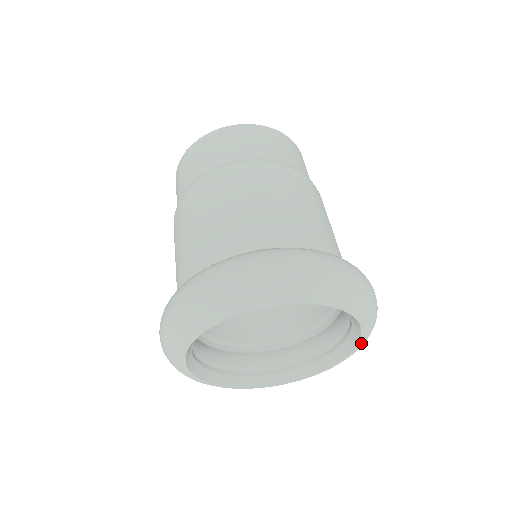
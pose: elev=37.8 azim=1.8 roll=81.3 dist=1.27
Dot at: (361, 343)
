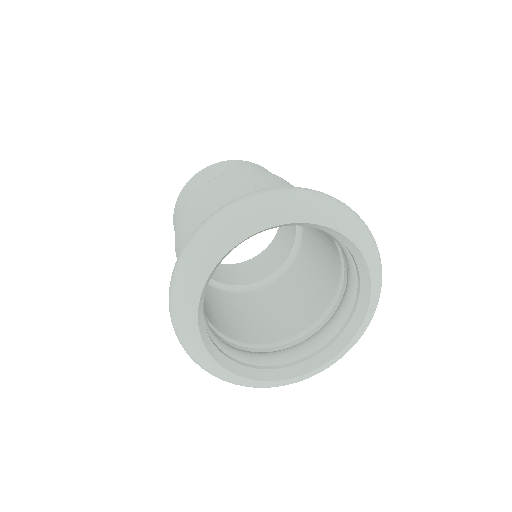
Dot at: (372, 266)
